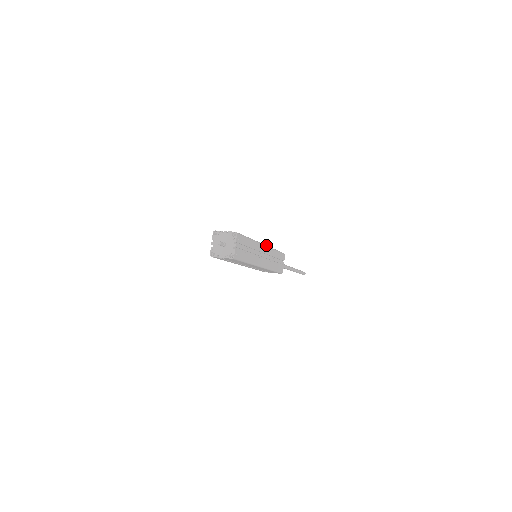
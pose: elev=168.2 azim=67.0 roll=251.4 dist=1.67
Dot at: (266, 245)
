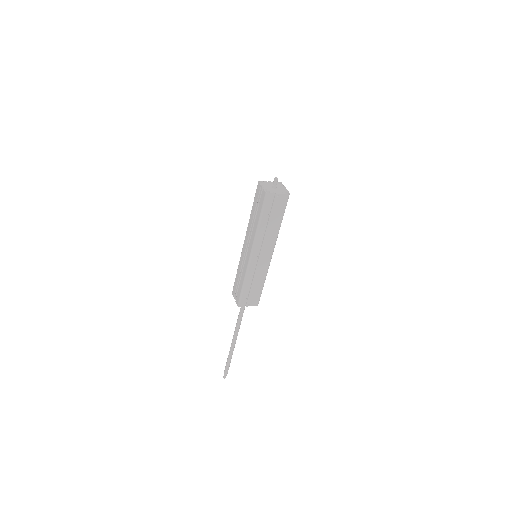
Dot at: occluded
